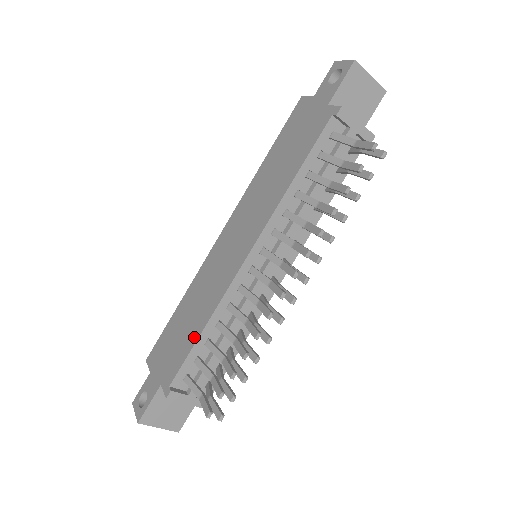
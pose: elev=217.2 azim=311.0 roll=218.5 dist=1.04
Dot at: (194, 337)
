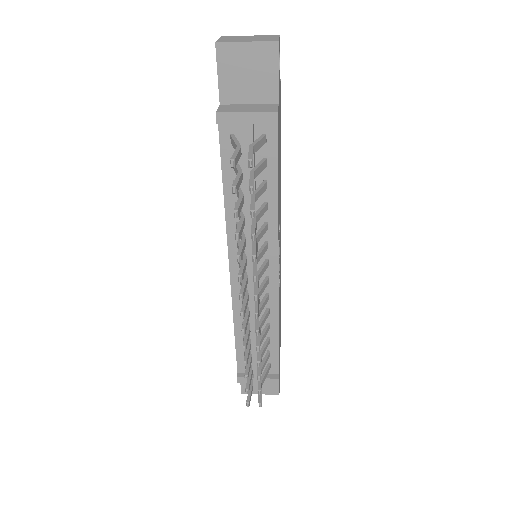
Dot at: occluded
